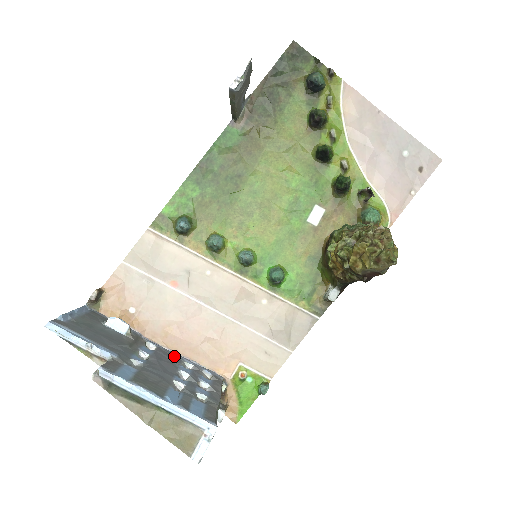
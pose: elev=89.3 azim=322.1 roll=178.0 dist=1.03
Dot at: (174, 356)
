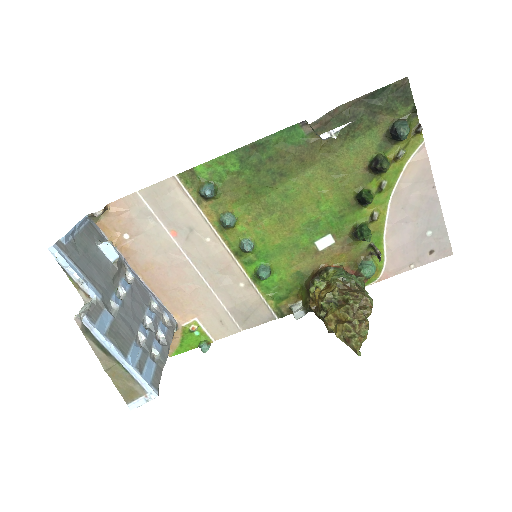
Dot at: (145, 292)
